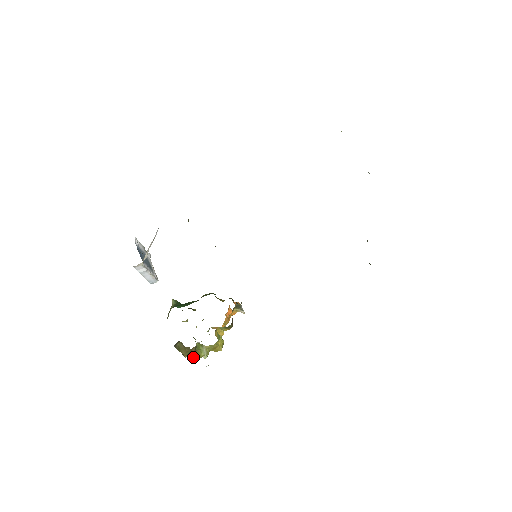
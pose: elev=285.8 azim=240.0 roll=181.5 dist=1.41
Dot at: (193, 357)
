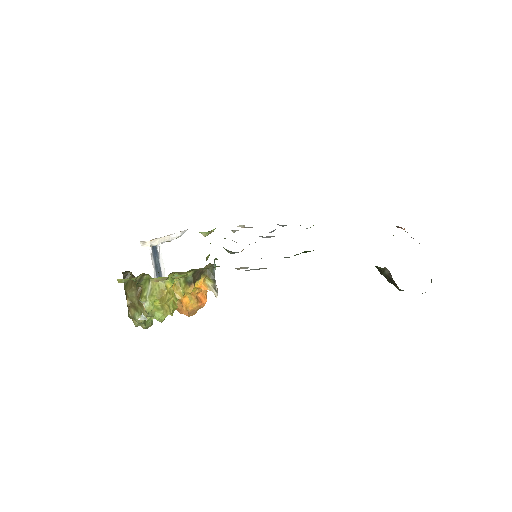
Dot at: (136, 318)
